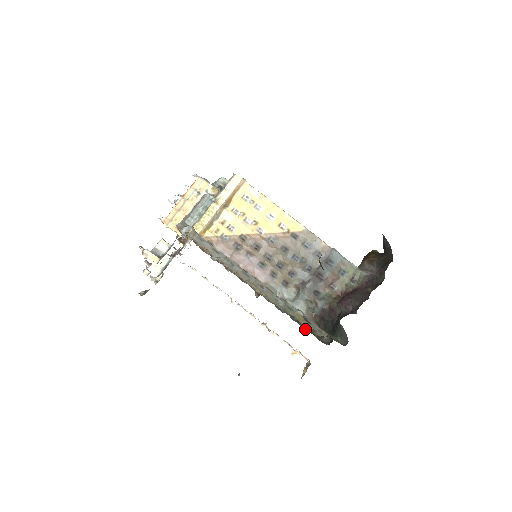
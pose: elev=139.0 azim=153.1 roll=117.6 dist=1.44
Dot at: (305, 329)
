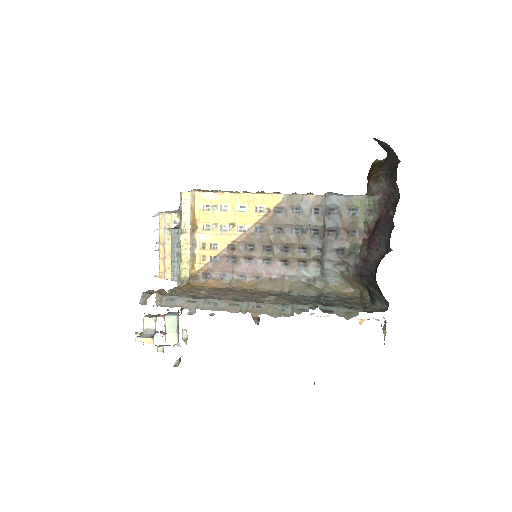
Dot at: (351, 298)
